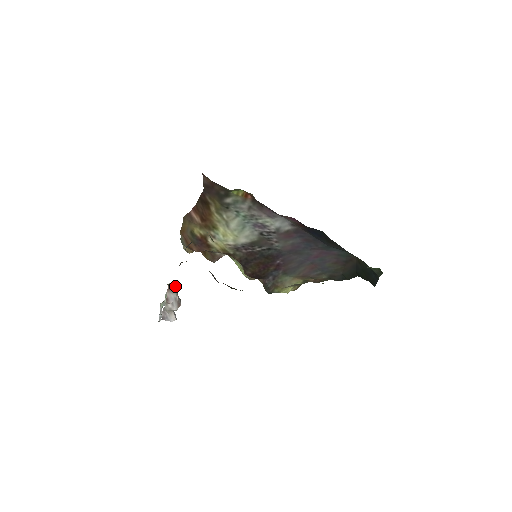
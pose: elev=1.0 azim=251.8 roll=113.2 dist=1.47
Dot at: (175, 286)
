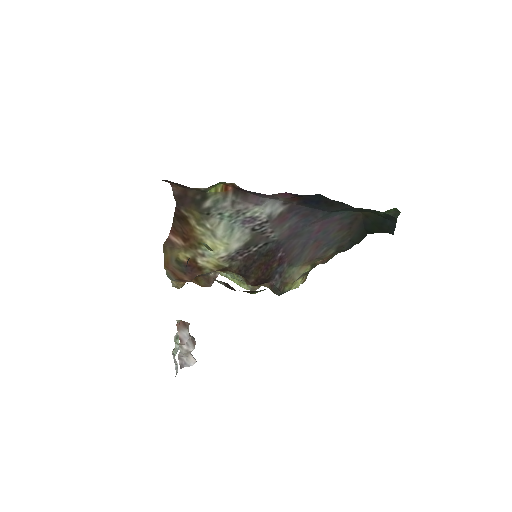
Dot at: (184, 321)
